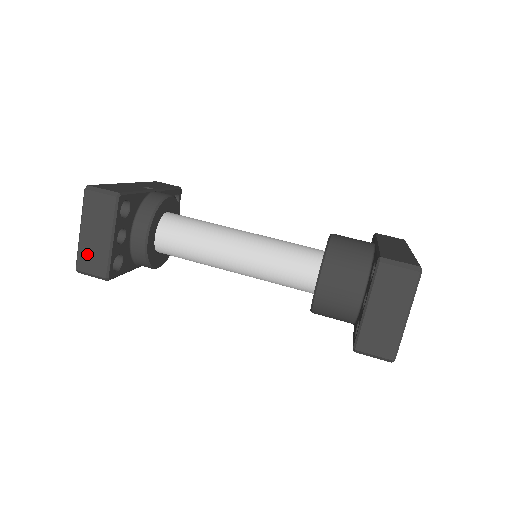
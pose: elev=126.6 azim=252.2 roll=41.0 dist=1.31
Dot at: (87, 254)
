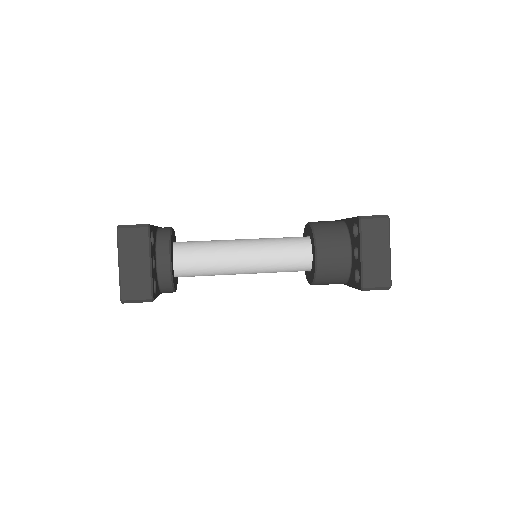
Dot at: (130, 283)
